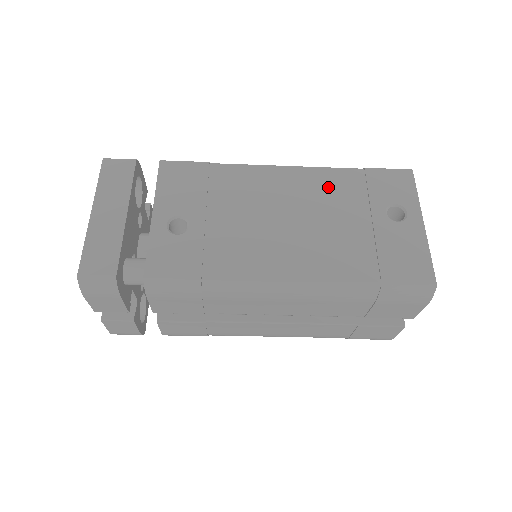
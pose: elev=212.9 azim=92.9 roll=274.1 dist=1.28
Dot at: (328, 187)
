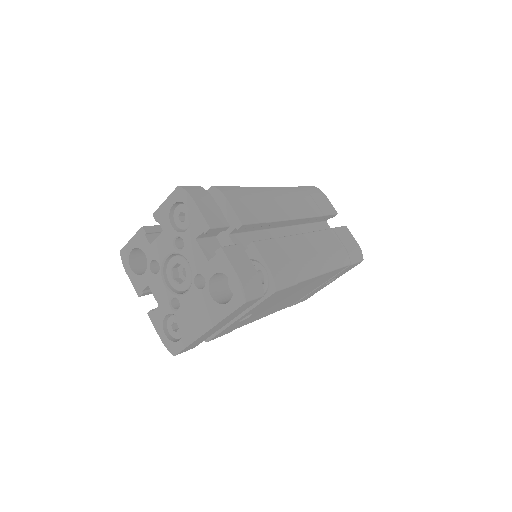
Dot at: occluded
